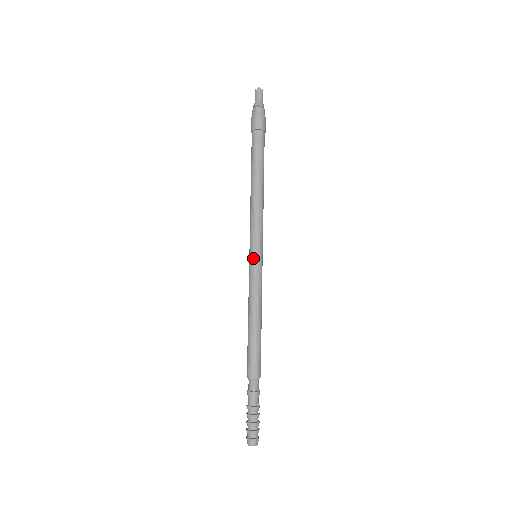
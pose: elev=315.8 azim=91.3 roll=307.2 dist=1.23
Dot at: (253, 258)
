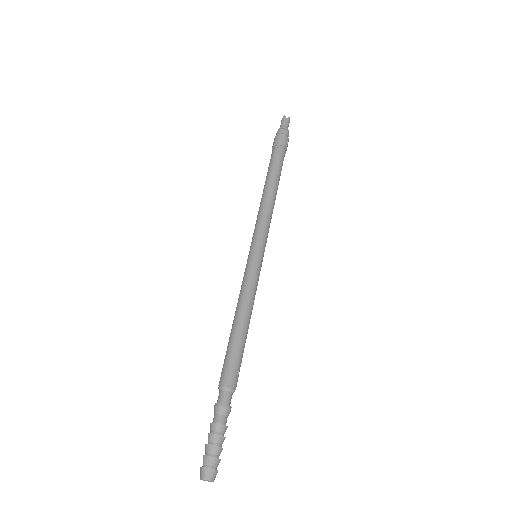
Dot at: (249, 255)
